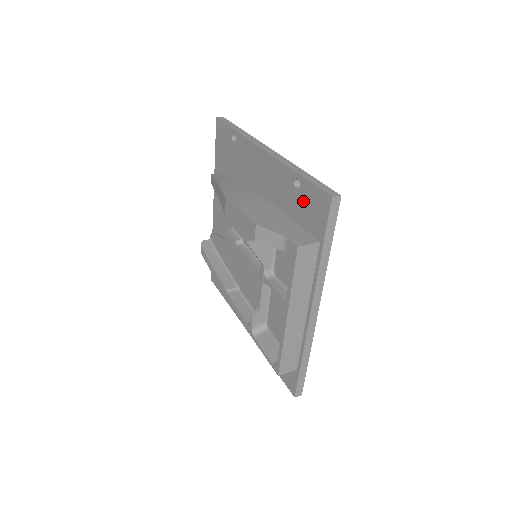
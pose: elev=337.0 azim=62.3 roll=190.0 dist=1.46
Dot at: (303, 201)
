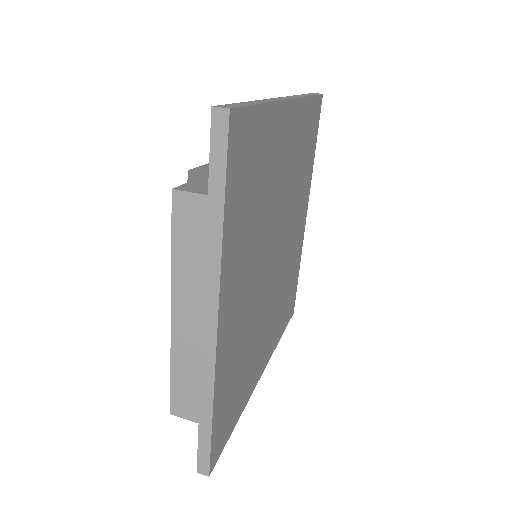
Dot at: occluded
